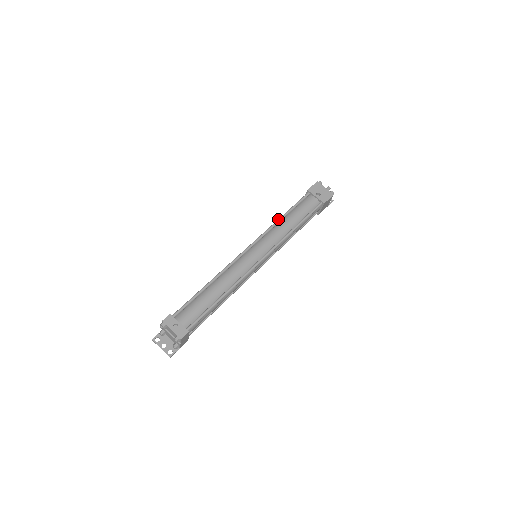
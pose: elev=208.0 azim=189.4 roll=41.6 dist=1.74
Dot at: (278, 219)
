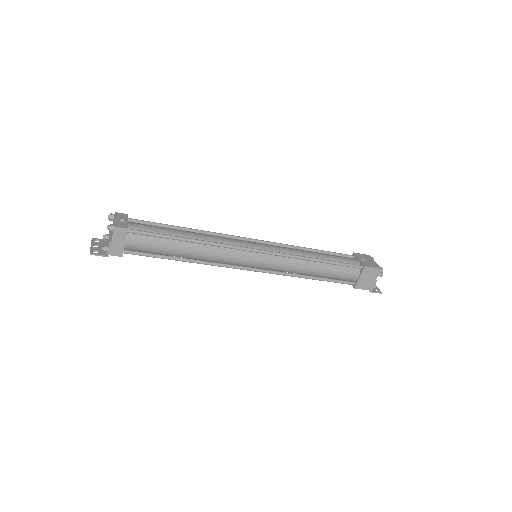
Dot at: (303, 247)
